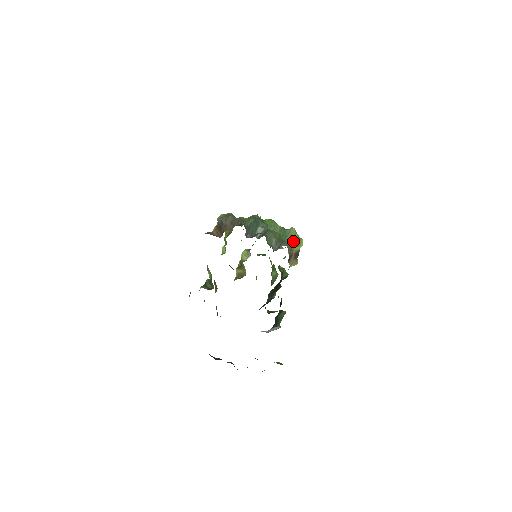
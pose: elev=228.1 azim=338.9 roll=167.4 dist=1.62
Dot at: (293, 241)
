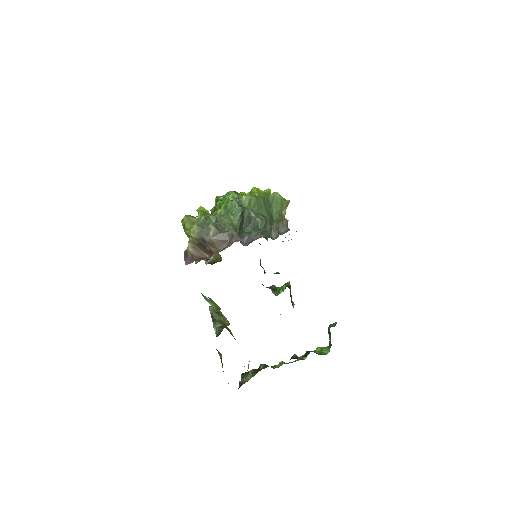
Dot at: (281, 209)
